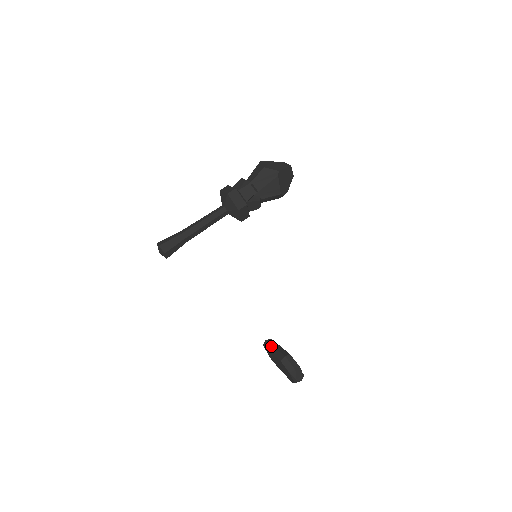
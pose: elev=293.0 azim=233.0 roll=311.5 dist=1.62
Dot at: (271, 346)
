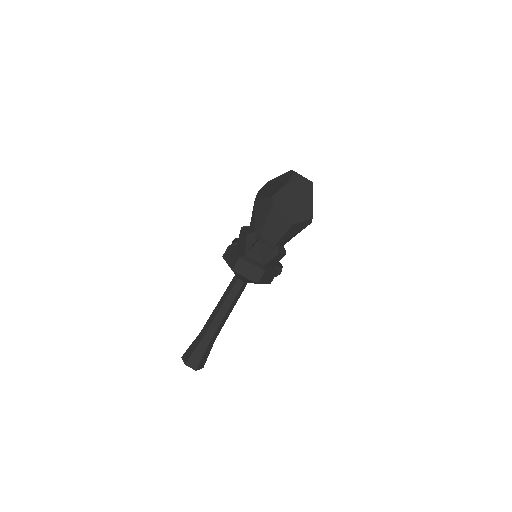
Dot at: occluded
